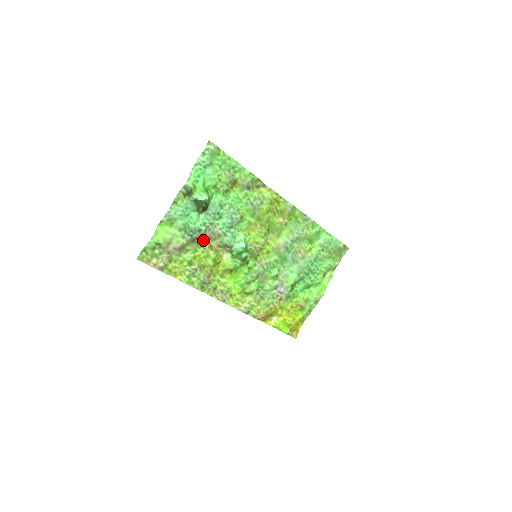
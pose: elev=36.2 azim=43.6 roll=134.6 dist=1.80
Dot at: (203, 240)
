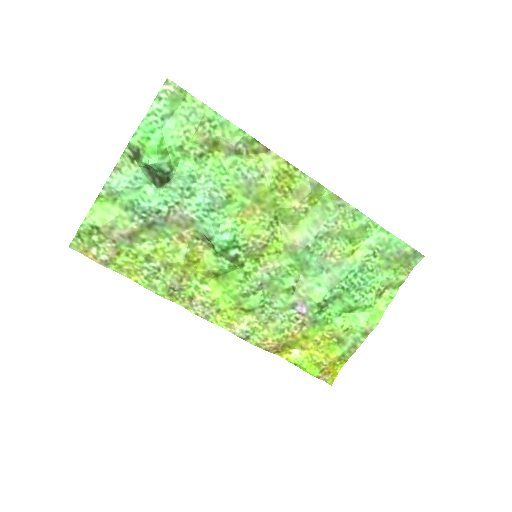
Dot at: (167, 226)
